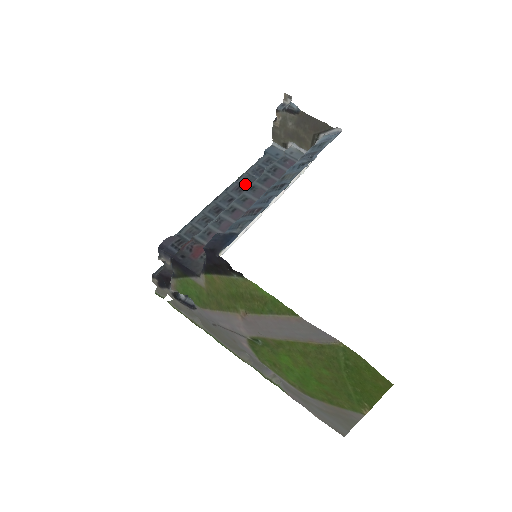
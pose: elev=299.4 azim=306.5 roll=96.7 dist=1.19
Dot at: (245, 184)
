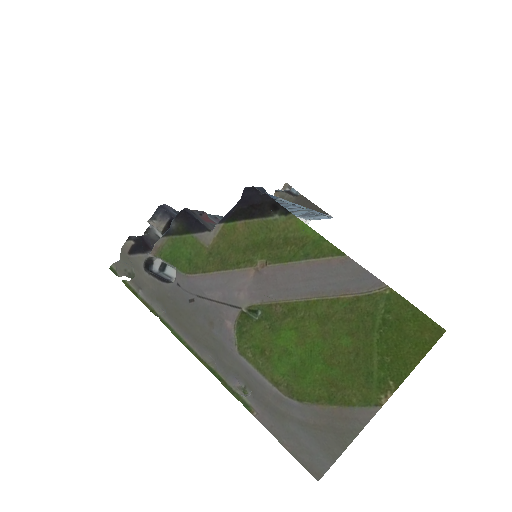
Dot at: occluded
